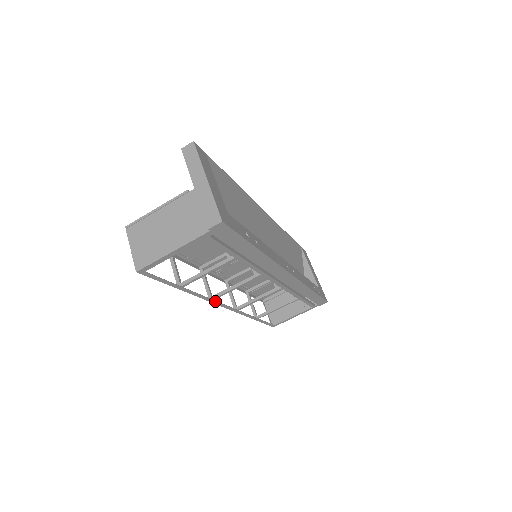
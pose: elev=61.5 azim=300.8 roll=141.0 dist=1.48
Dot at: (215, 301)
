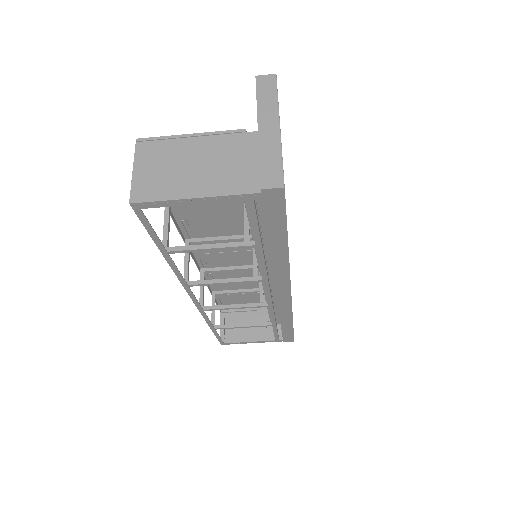
Dot at: (189, 288)
